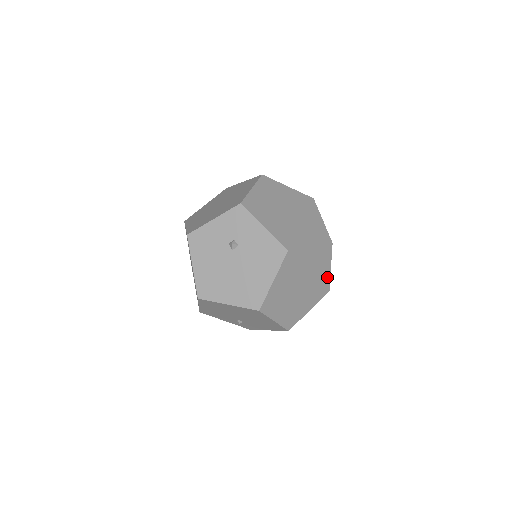
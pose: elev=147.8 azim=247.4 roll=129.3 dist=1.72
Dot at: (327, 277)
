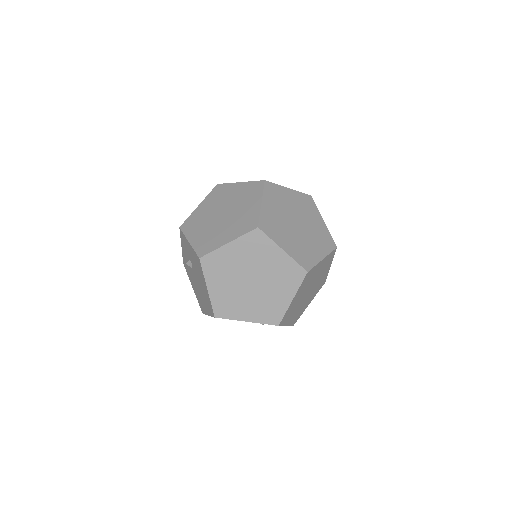
Dot at: (287, 260)
